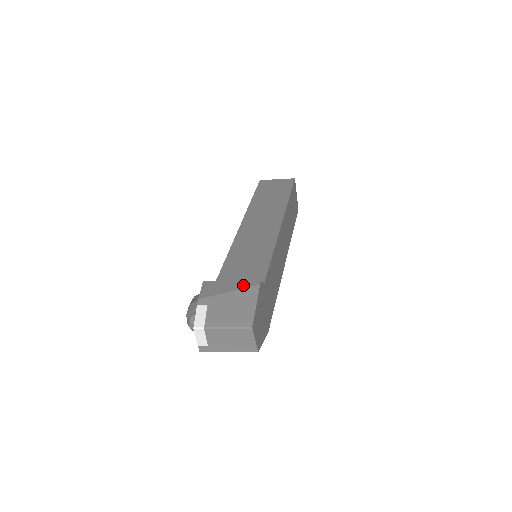
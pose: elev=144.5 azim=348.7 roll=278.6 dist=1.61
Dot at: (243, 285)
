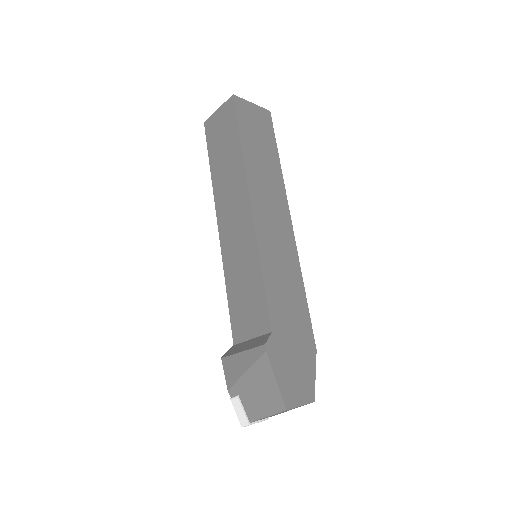
Dot at: (253, 357)
